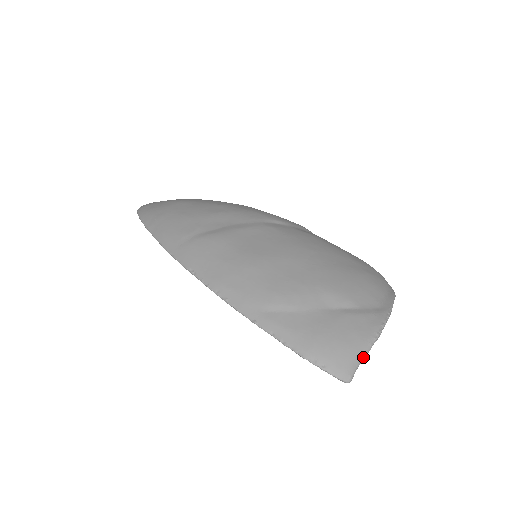
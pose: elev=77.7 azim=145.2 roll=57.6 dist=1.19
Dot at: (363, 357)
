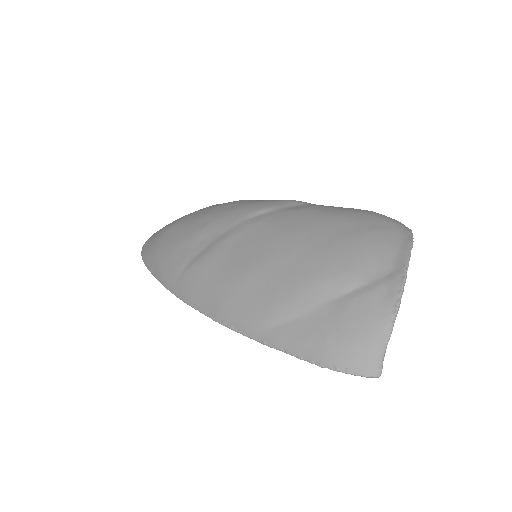
Dot at: (386, 342)
